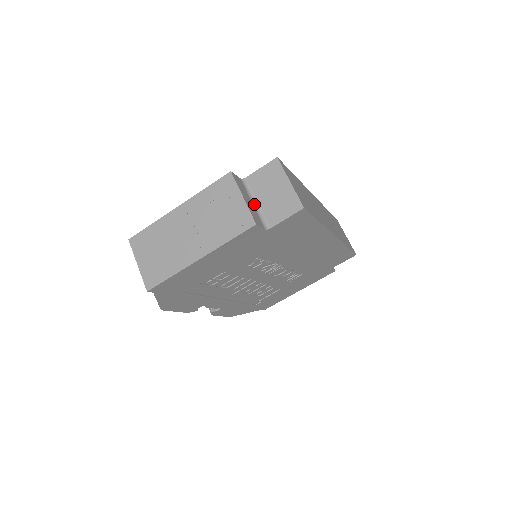
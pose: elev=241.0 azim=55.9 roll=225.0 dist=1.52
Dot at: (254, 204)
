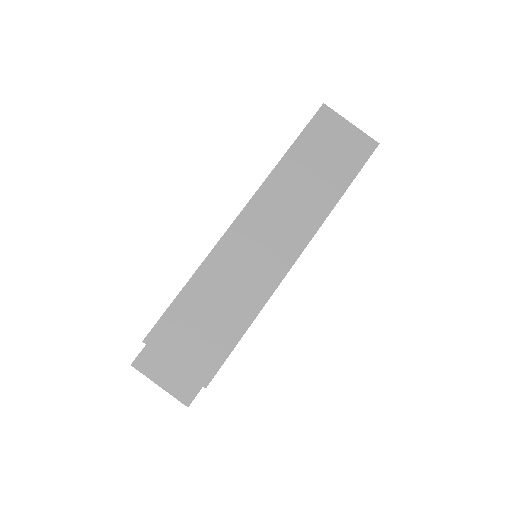
Dot at: occluded
